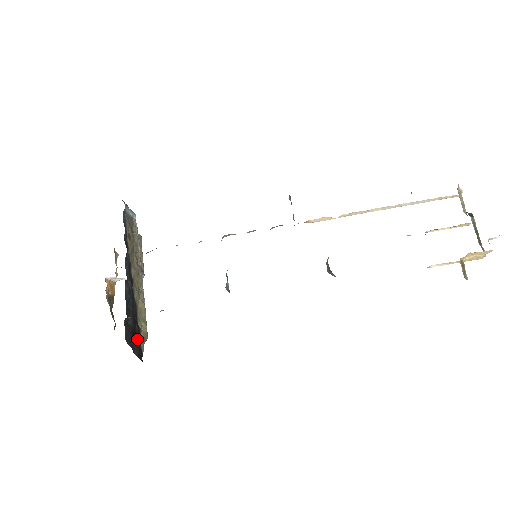
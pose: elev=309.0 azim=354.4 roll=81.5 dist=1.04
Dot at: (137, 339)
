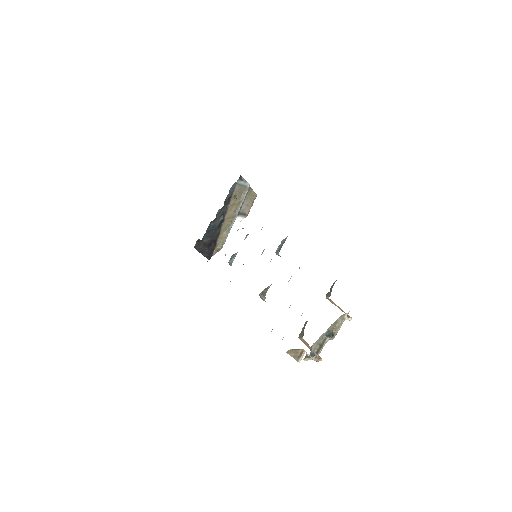
Dot at: (210, 249)
